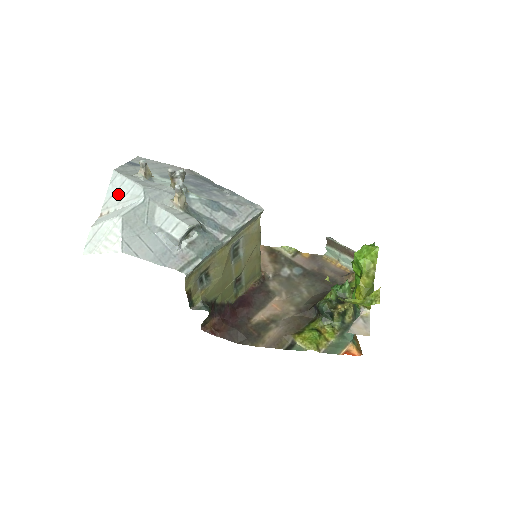
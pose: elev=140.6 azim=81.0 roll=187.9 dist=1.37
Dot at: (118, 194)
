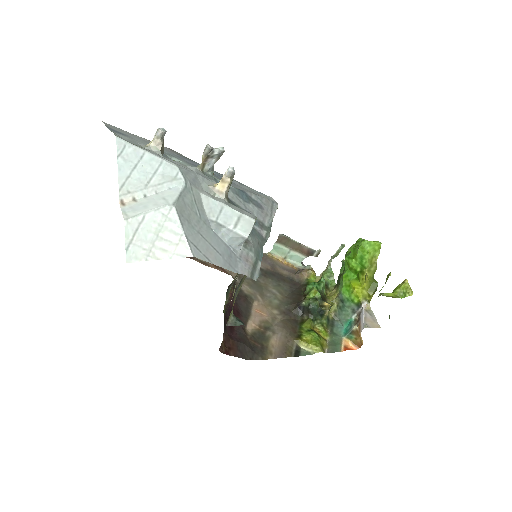
Dot at: (139, 173)
